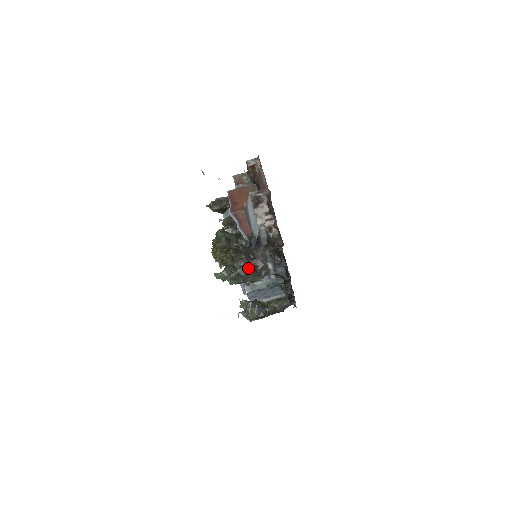
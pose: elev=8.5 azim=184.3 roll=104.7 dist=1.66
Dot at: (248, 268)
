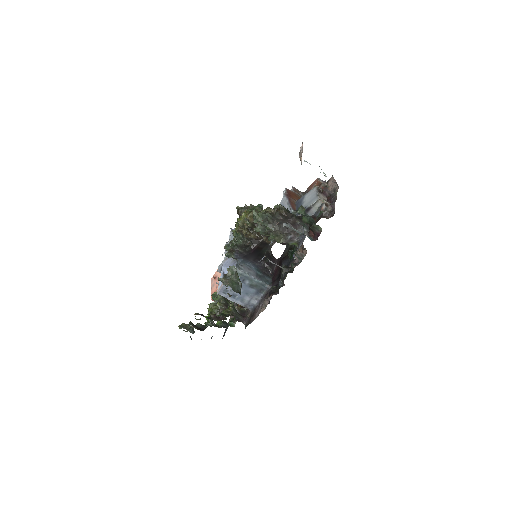
Dot at: occluded
